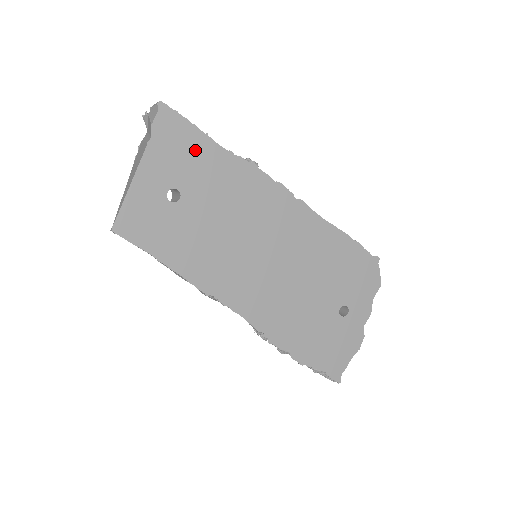
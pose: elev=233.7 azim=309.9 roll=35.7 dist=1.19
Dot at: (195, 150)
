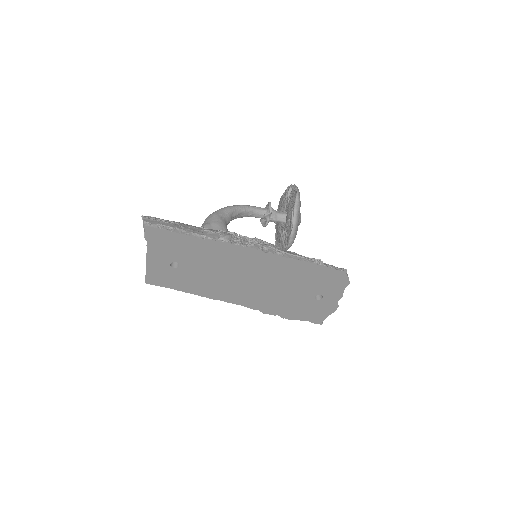
Dot at: (179, 243)
